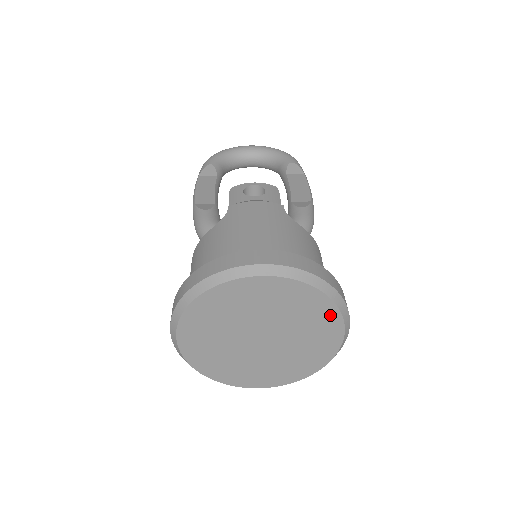
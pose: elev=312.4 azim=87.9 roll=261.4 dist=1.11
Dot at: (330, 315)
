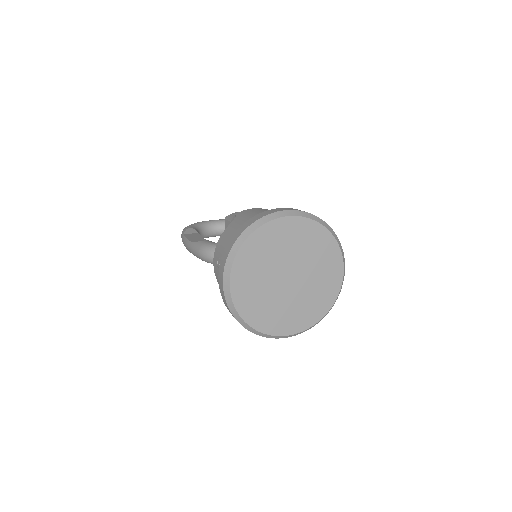
Dot at: (333, 249)
